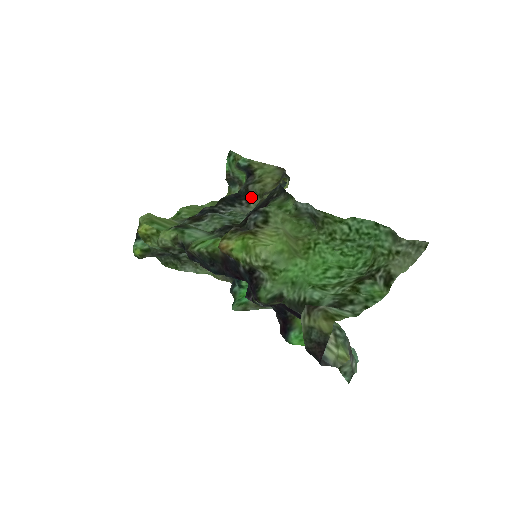
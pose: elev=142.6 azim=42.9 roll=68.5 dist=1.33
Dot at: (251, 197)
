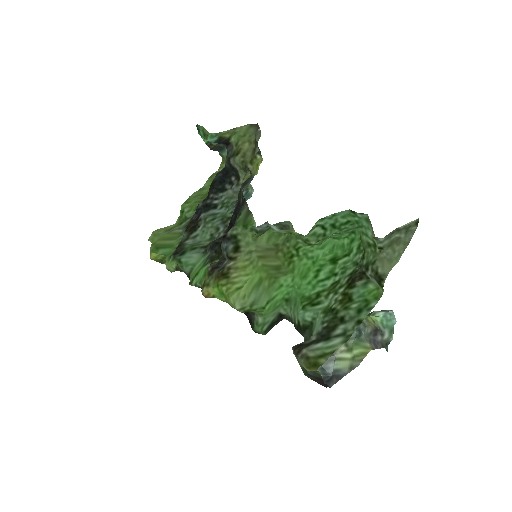
Dot at: (237, 172)
